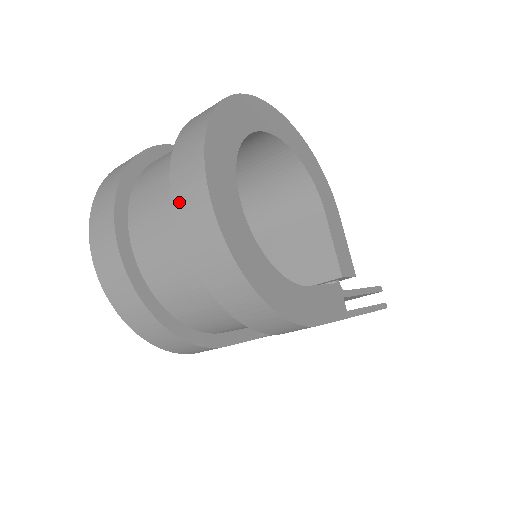
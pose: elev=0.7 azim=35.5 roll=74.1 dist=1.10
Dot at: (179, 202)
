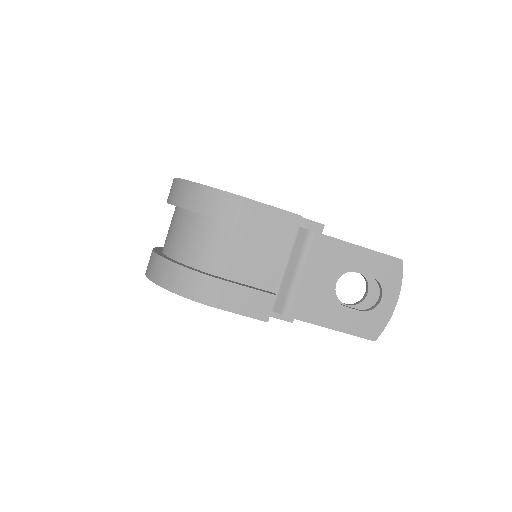
Dot at: occluded
